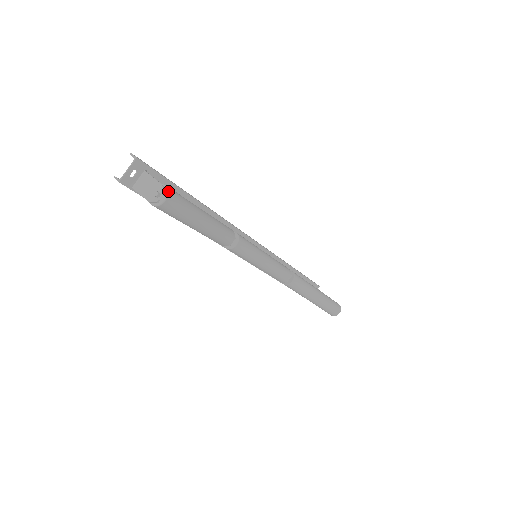
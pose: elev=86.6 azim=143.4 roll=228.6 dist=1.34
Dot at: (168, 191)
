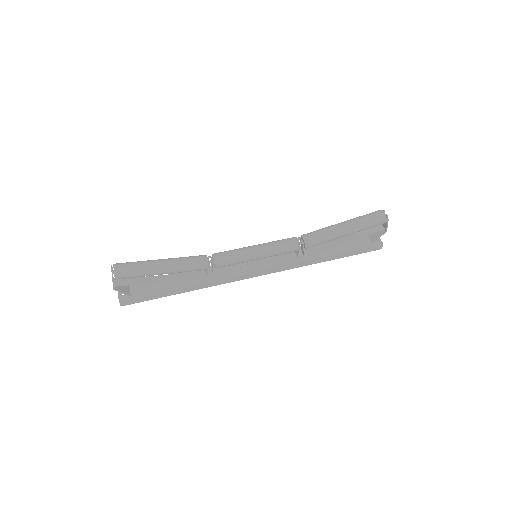
Dot at: (114, 264)
